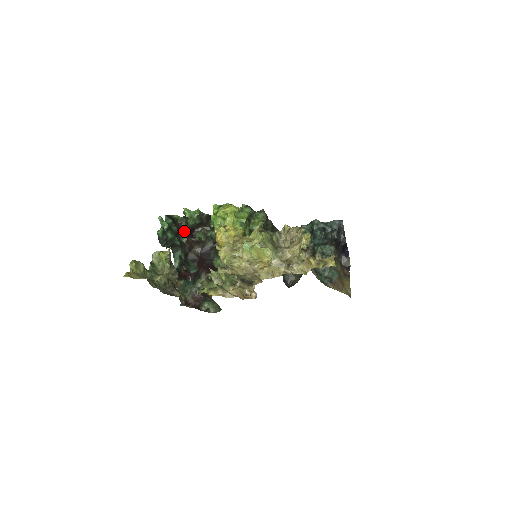
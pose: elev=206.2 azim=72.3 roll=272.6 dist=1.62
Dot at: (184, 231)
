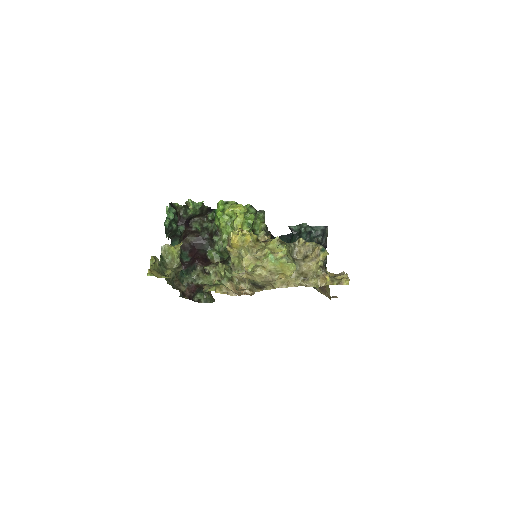
Dot at: (182, 220)
